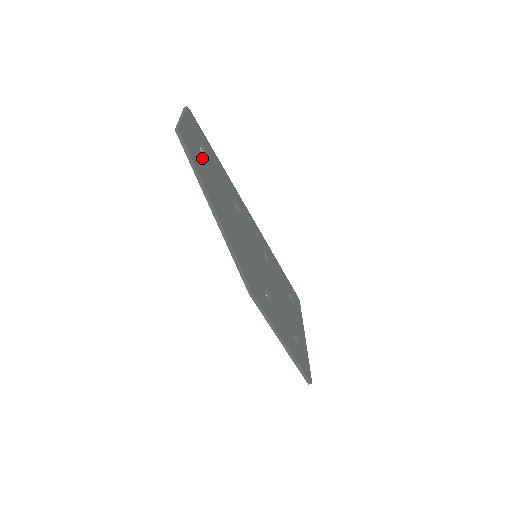
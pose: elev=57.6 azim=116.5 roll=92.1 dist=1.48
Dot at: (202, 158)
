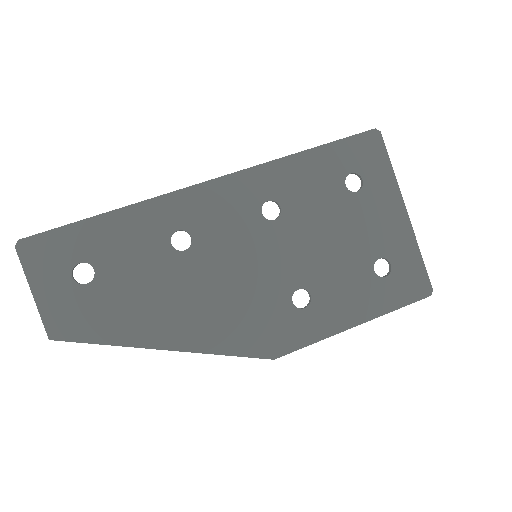
Dot at: (96, 297)
